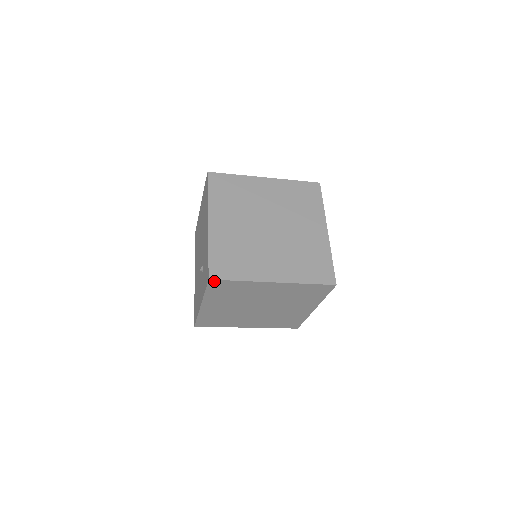
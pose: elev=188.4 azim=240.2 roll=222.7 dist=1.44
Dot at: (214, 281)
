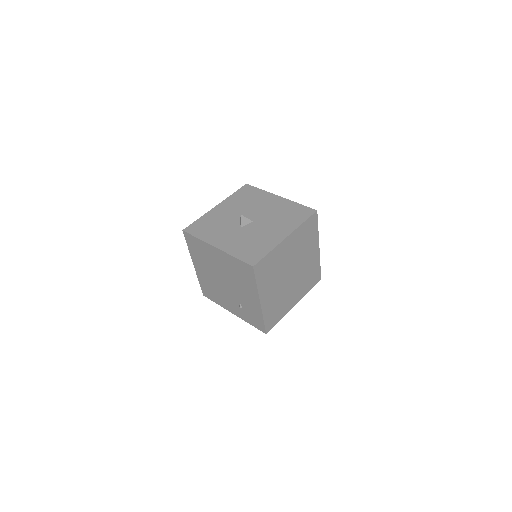
Dot at: (267, 330)
